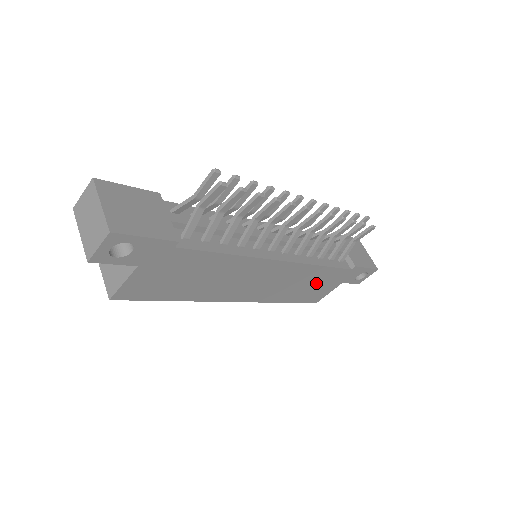
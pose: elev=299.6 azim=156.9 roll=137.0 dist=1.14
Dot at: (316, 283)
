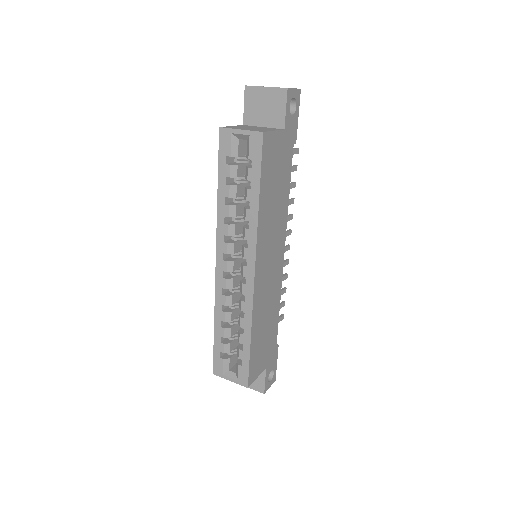
Dot at: (266, 335)
